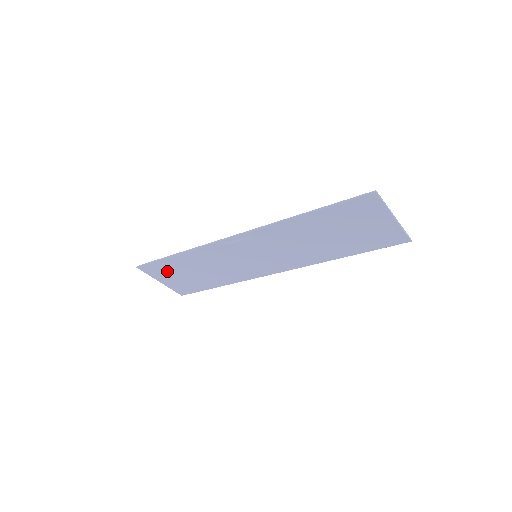
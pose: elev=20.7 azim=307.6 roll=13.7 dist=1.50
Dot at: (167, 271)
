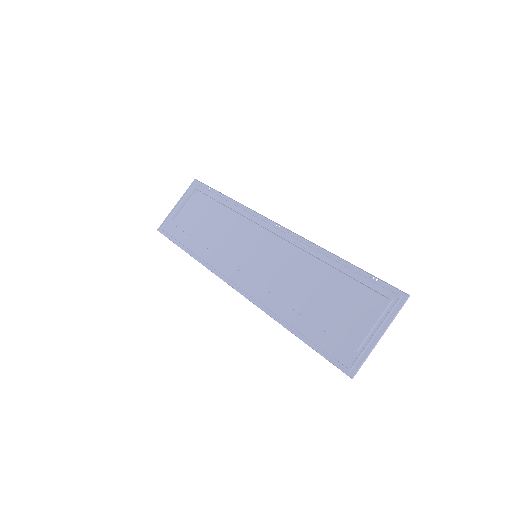
Dot at: (182, 225)
